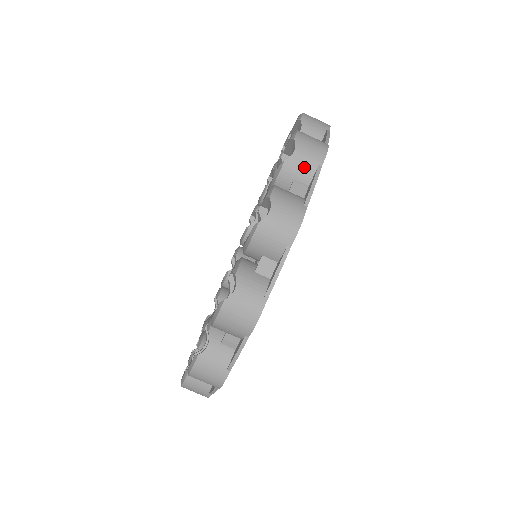
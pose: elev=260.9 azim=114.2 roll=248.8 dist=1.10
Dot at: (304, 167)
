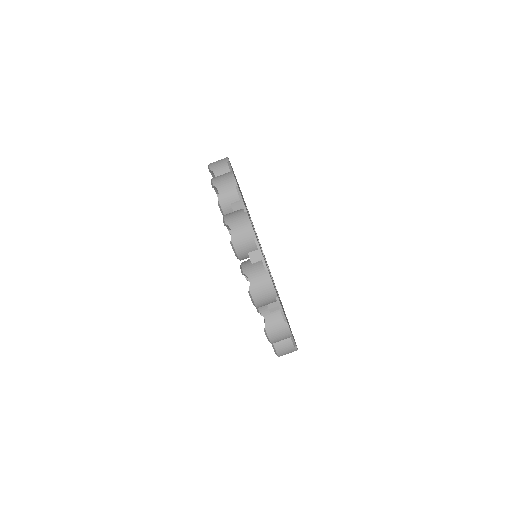
Dot at: (230, 194)
